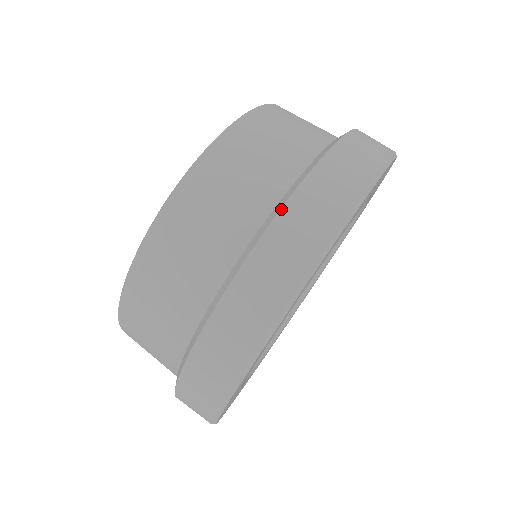
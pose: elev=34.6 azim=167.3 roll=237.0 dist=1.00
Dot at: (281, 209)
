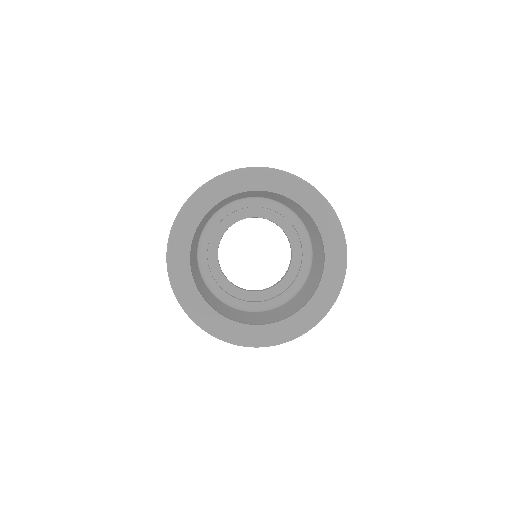
Dot at: occluded
